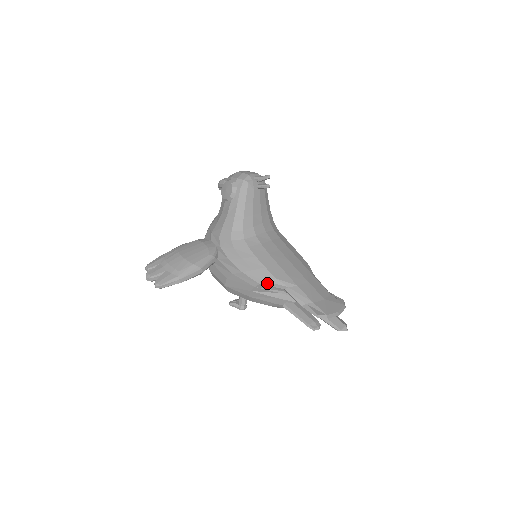
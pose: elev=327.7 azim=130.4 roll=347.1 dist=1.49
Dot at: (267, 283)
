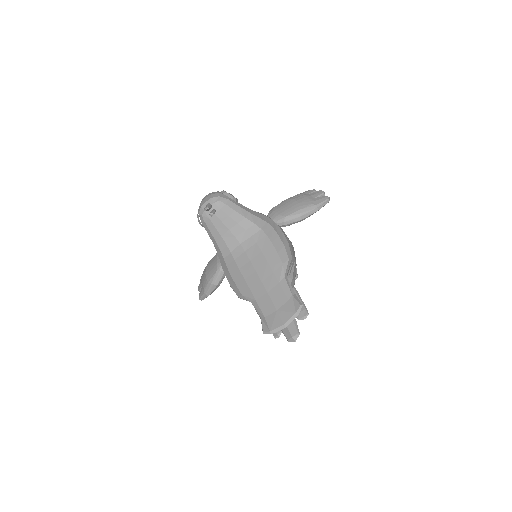
Dot at: (240, 298)
